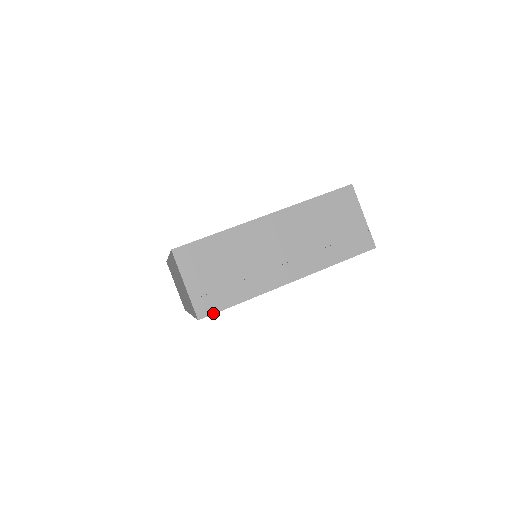
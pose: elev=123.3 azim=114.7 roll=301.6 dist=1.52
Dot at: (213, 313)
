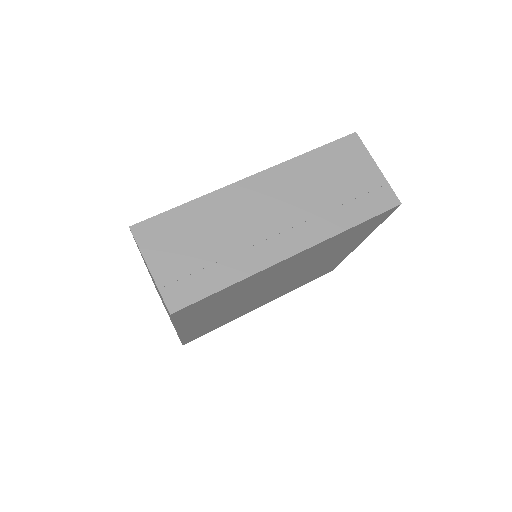
Dot at: (190, 303)
